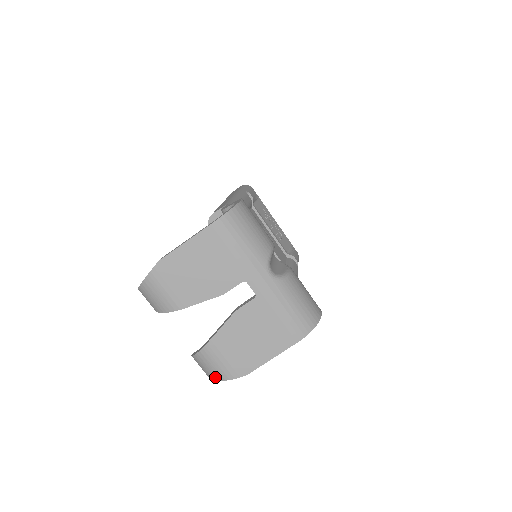
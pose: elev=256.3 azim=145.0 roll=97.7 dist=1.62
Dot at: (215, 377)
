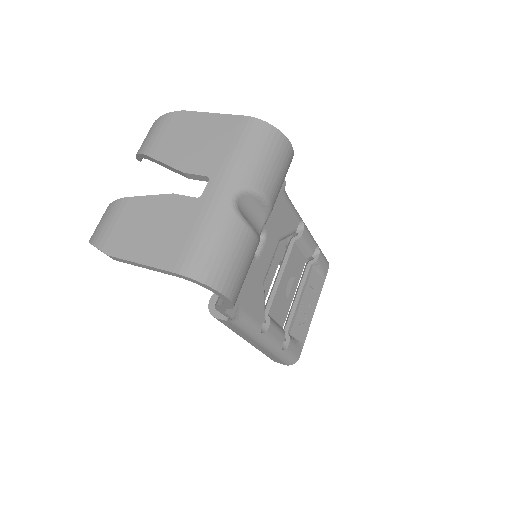
Dot at: (91, 237)
